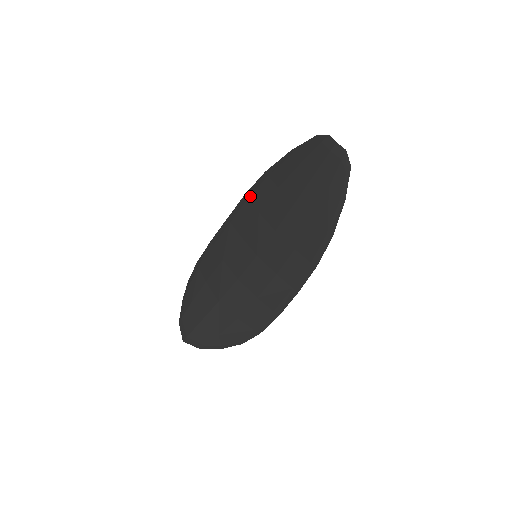
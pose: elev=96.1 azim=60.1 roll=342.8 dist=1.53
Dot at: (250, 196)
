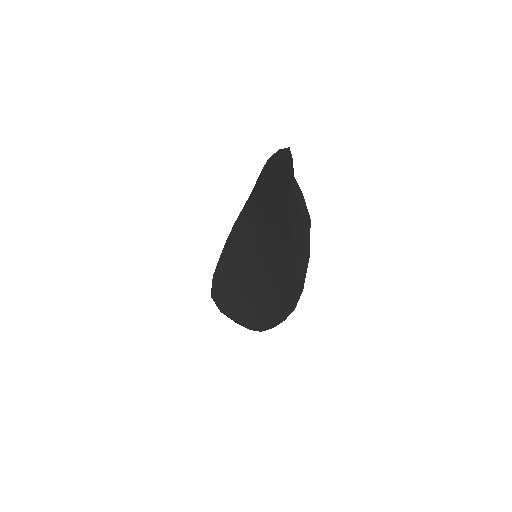
Dot at: (259, 182)
